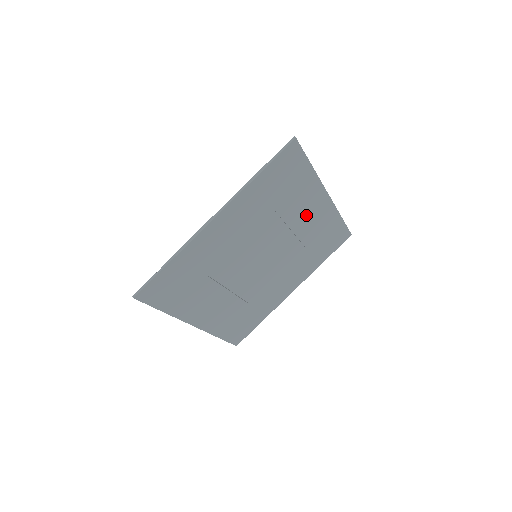
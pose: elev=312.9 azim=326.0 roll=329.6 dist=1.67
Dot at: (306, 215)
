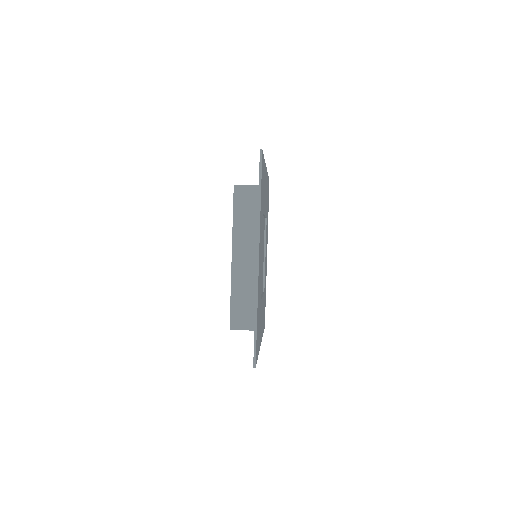
Dot at: (265, 196)
